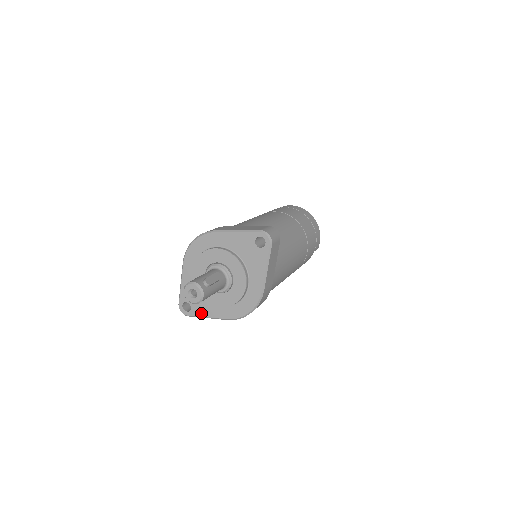
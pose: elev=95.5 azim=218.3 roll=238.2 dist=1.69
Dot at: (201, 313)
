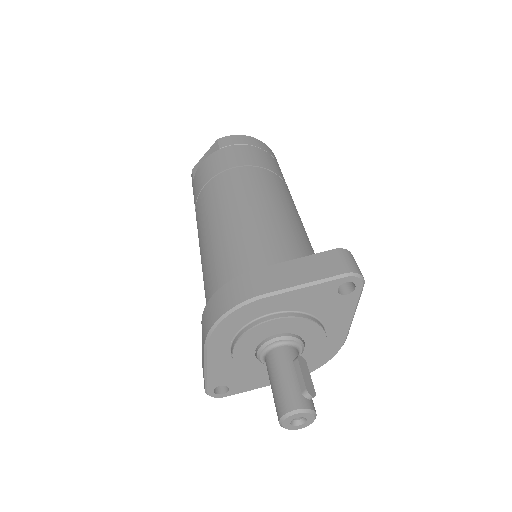
Dot at: (247, 388)
